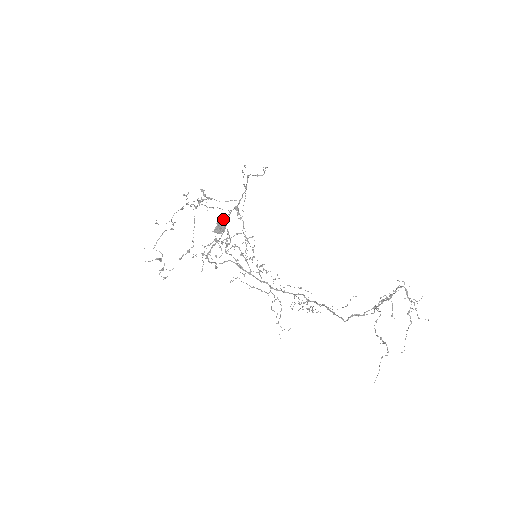
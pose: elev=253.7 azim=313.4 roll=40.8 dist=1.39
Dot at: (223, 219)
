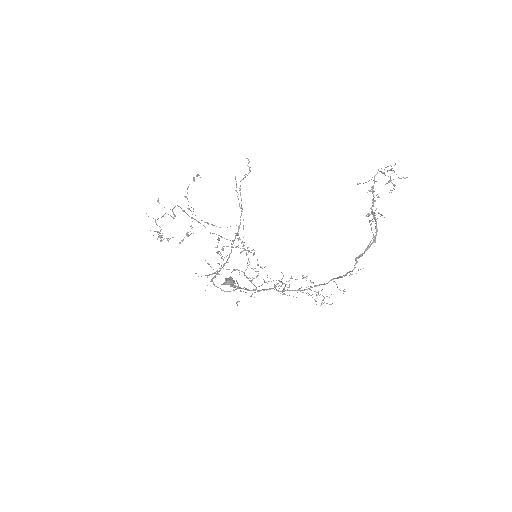
Dot at: (232, 278)
